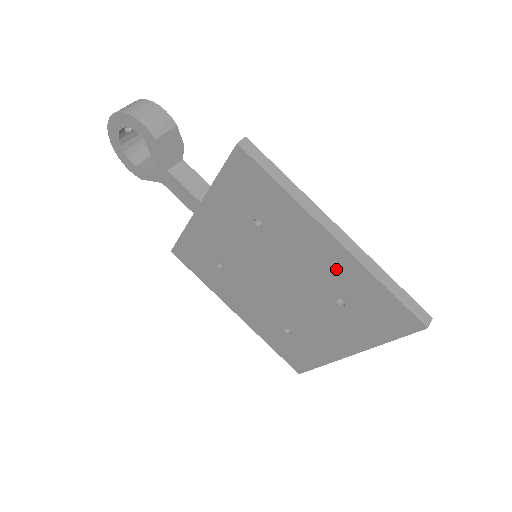
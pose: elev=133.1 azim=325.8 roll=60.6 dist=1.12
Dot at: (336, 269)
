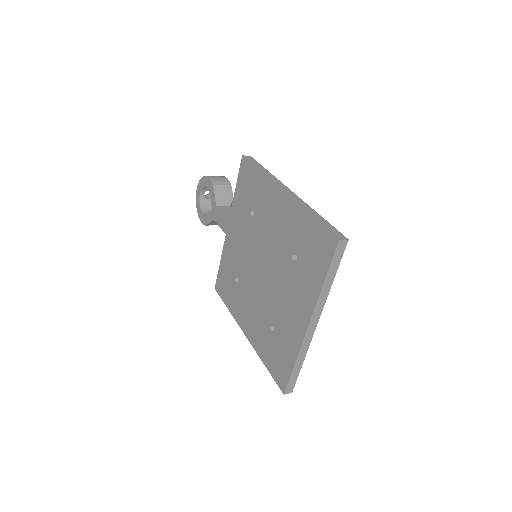
Dot at: (288, 222)
